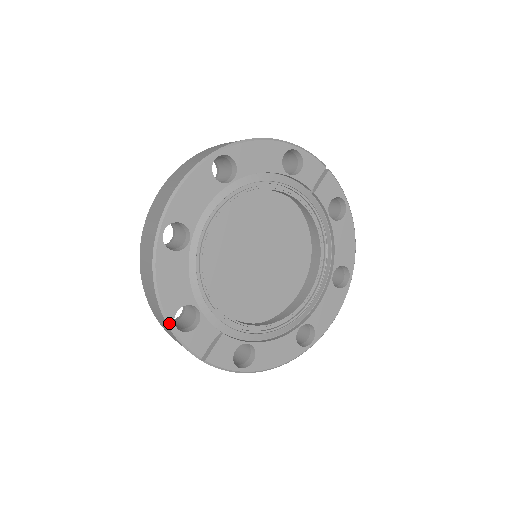
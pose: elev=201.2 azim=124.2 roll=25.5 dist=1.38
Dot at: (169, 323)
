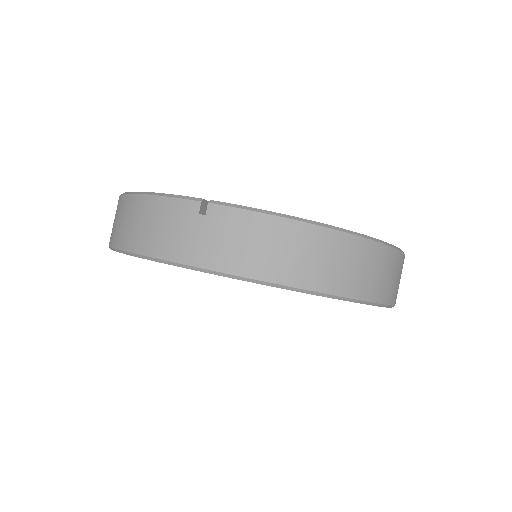
Dot at: (145, 192)
